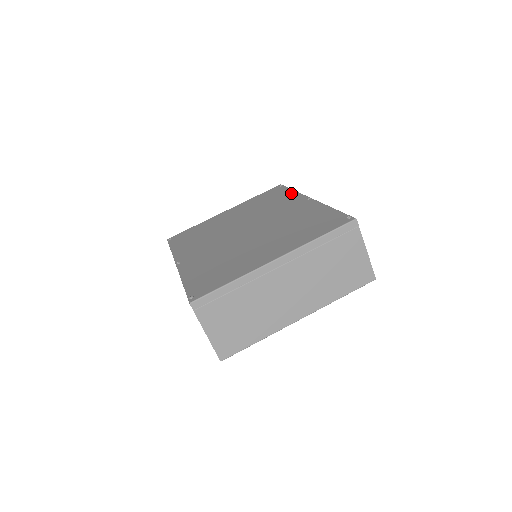
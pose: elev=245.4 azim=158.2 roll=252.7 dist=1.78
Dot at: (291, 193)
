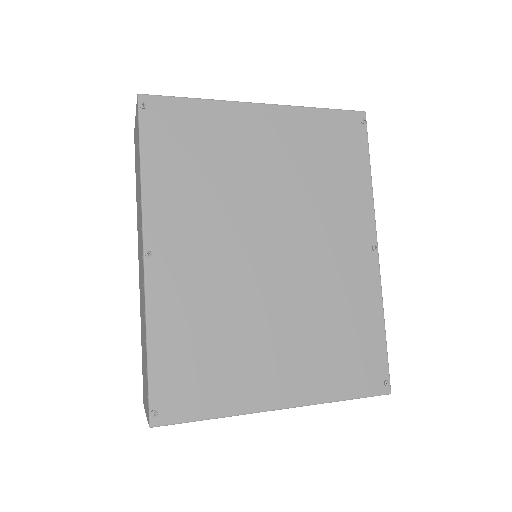
Dot at: (365, 185)
